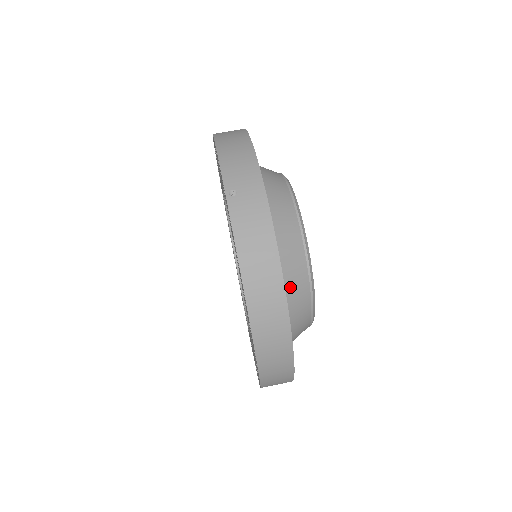
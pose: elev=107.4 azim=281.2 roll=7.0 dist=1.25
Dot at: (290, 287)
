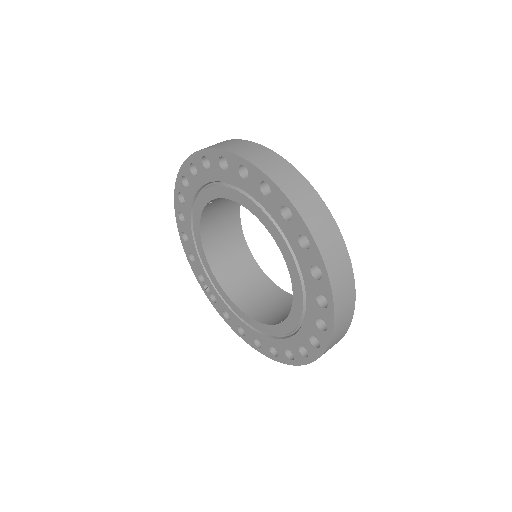
Dot at: occluded
